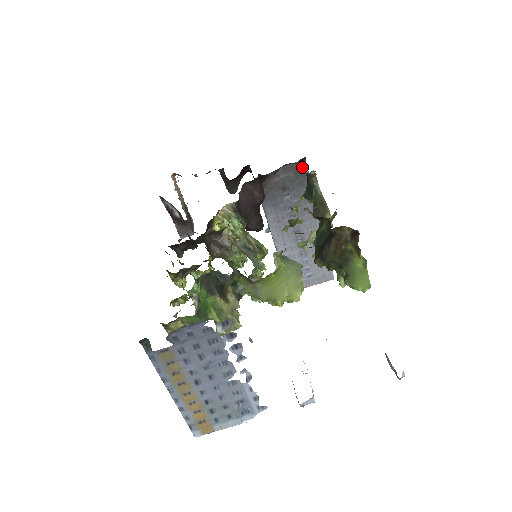
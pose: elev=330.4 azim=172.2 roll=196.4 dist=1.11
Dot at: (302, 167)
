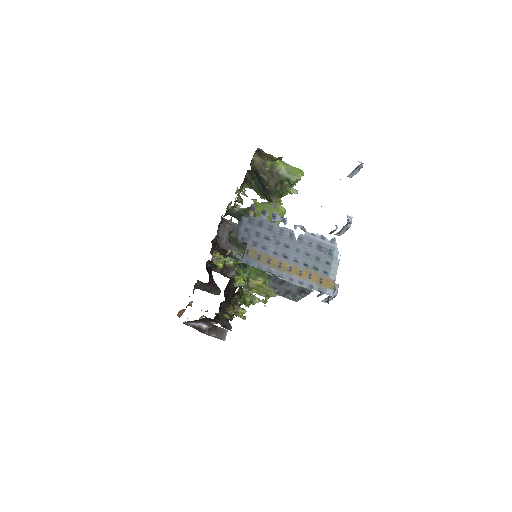
Dot at: (227, 223)
